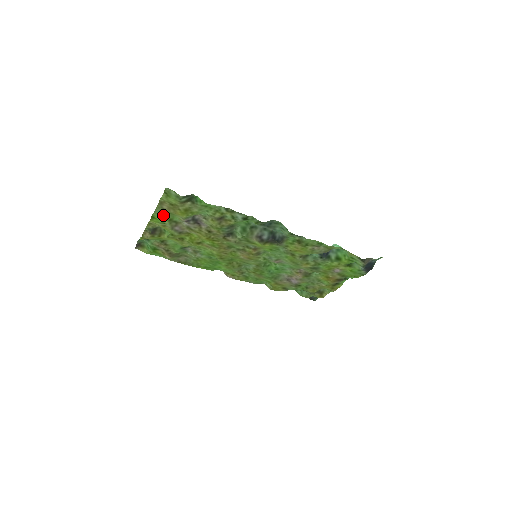
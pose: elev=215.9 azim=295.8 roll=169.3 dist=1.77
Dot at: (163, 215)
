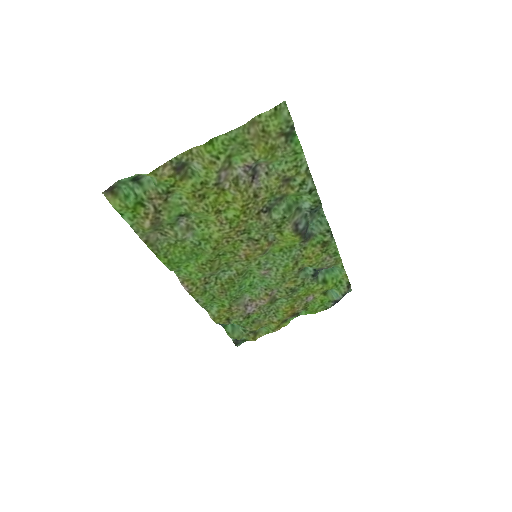
Dot at: (233, 143)
